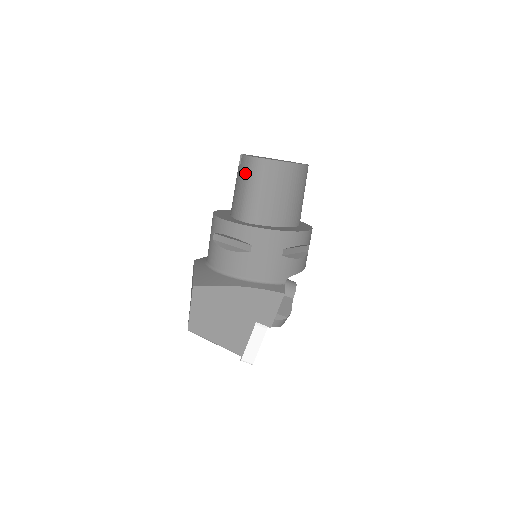
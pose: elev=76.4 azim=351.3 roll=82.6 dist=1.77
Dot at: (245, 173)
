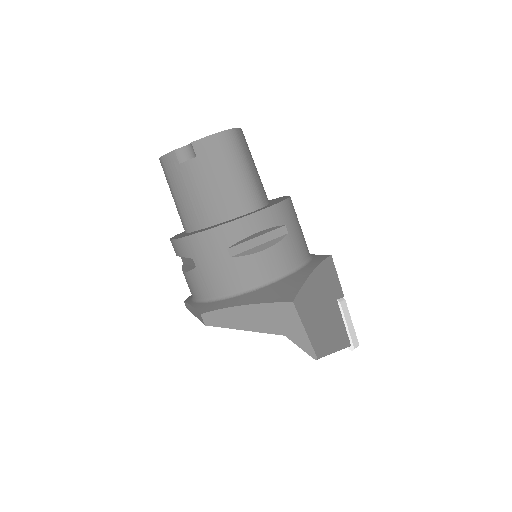
Dot at: (218, 157)
